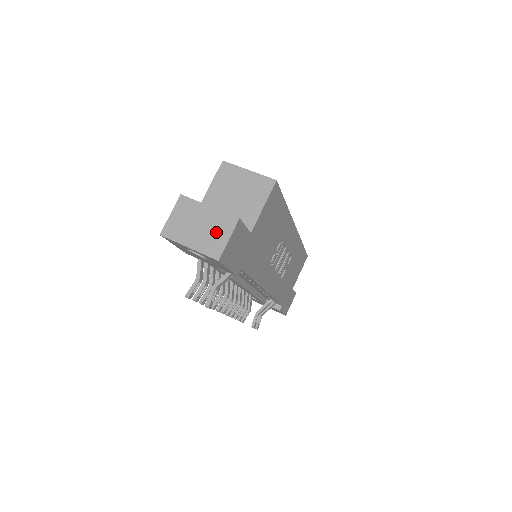
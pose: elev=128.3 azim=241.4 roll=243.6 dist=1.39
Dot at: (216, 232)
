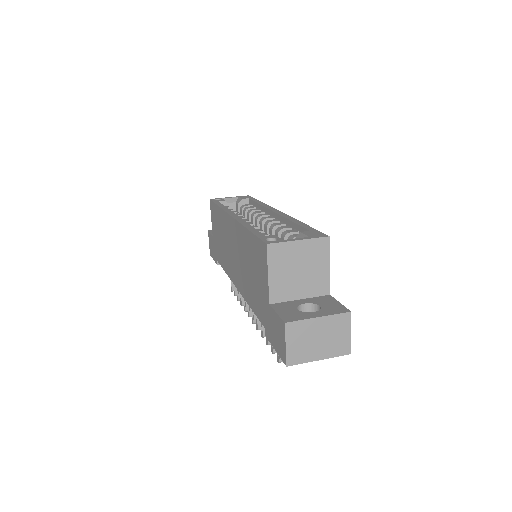
Dot at: (337, 334)
